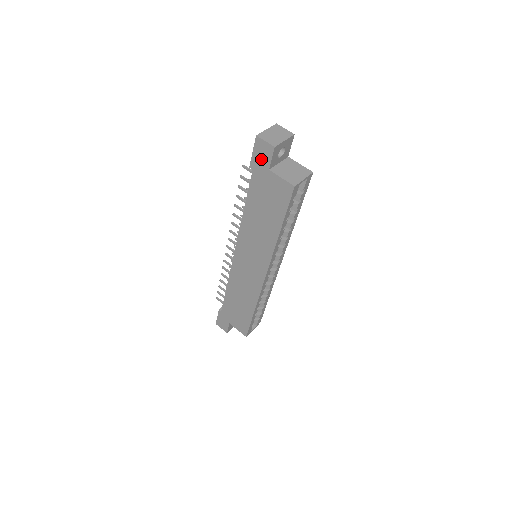
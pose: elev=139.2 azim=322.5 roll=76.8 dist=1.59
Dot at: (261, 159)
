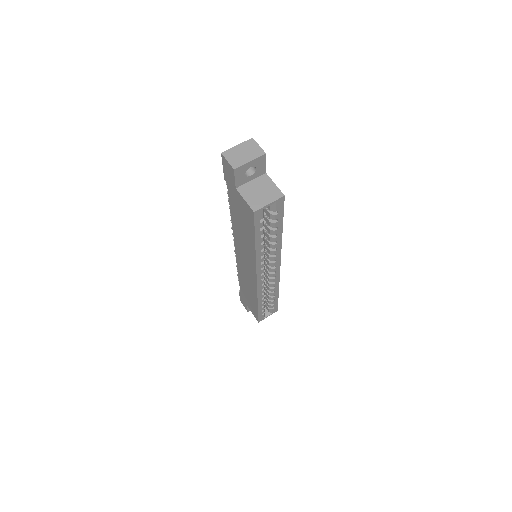
Dot at: (229, 176)
